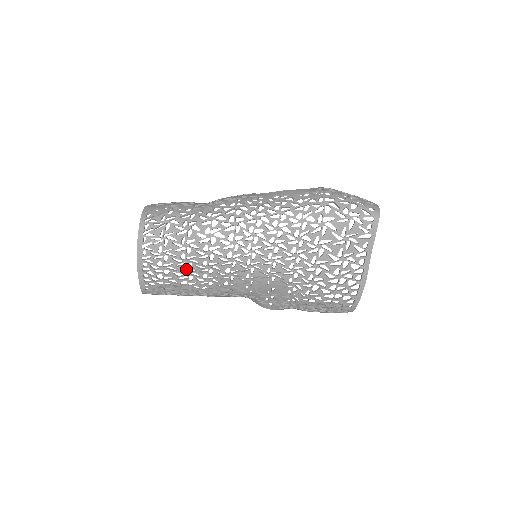
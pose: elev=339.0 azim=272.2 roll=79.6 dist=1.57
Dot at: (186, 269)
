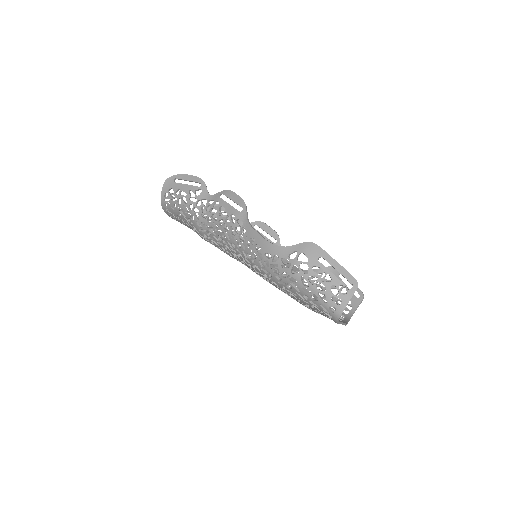
Dot at: occluded
